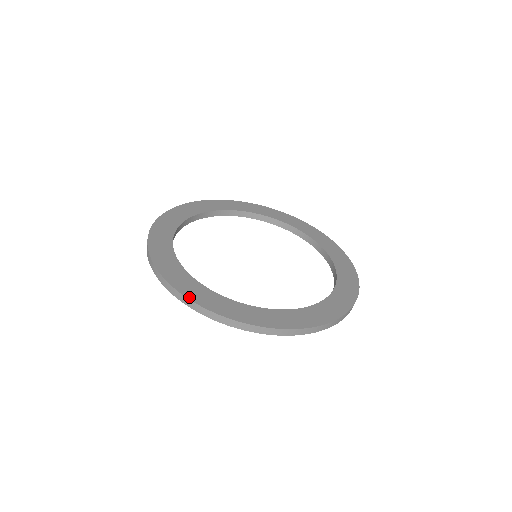
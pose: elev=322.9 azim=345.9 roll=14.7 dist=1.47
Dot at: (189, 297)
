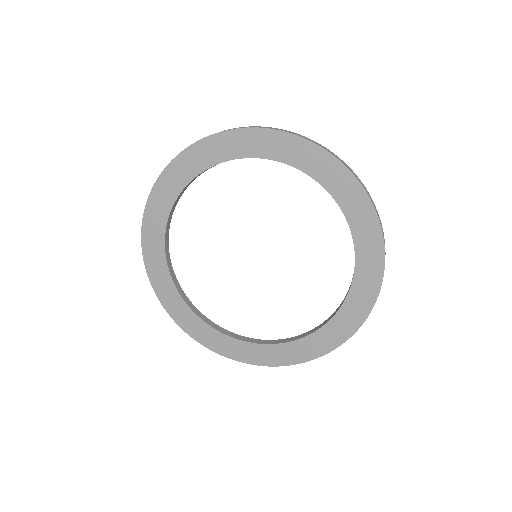
Dot at: occluded
